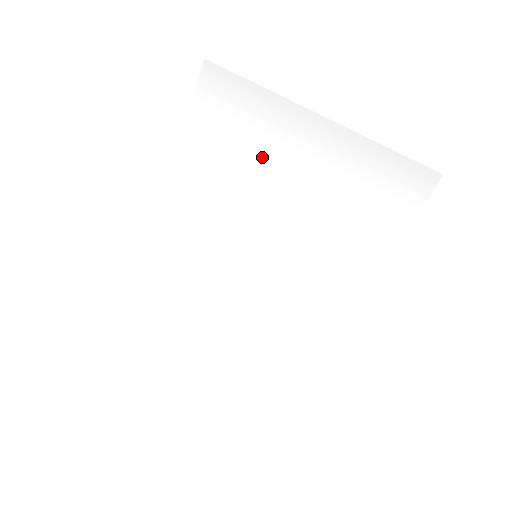
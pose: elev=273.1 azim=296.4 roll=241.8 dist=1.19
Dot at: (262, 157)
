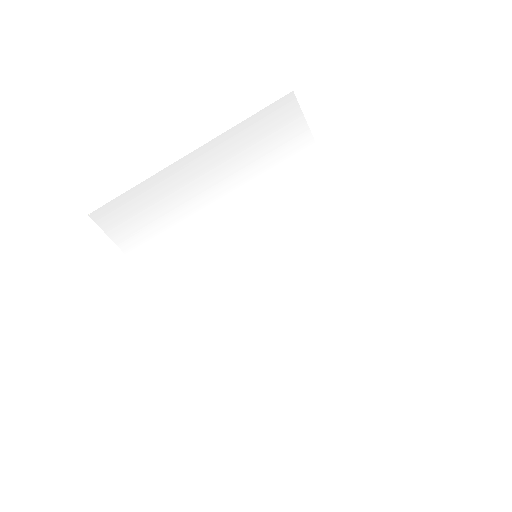
Dot at: (188, 214)
